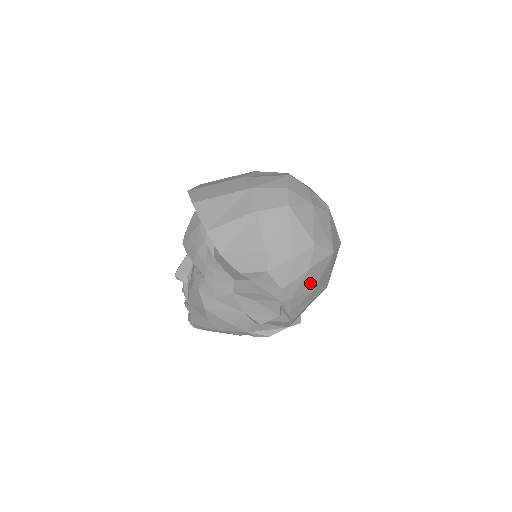
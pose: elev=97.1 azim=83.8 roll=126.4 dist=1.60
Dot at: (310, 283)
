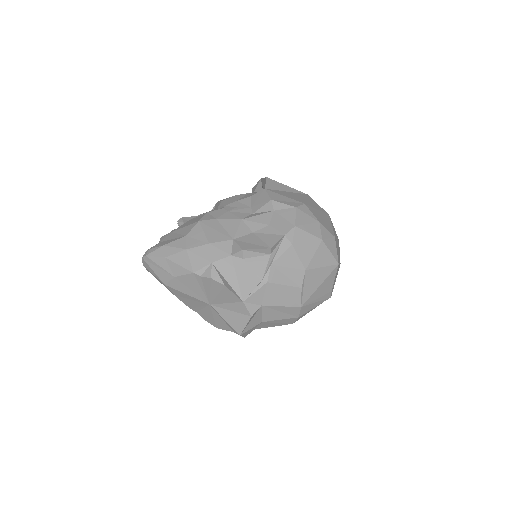
Dot at: (311, 256)
